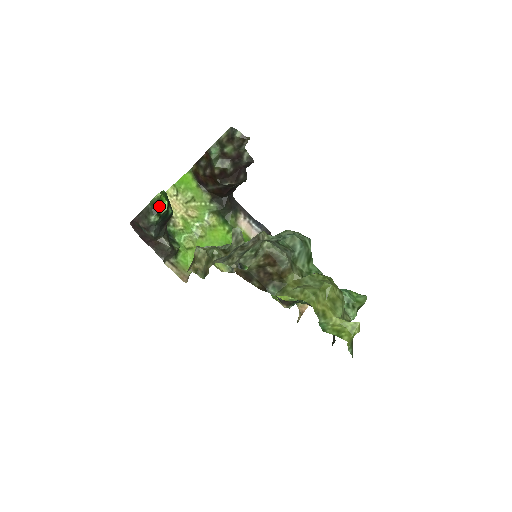
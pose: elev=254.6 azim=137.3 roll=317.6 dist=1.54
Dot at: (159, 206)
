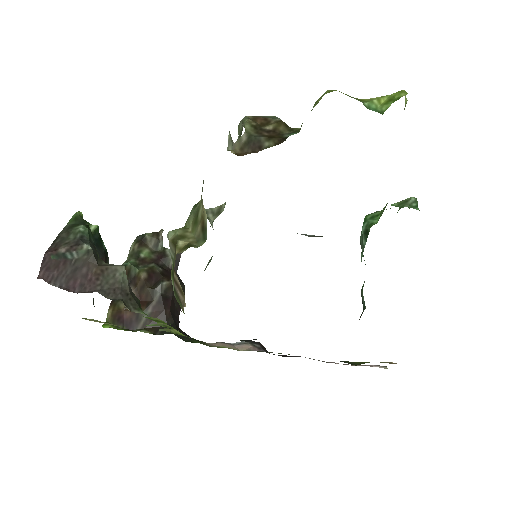
Dot at: (85, 222)
